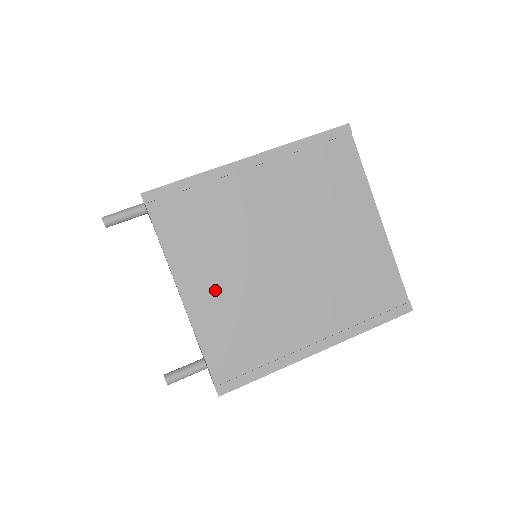
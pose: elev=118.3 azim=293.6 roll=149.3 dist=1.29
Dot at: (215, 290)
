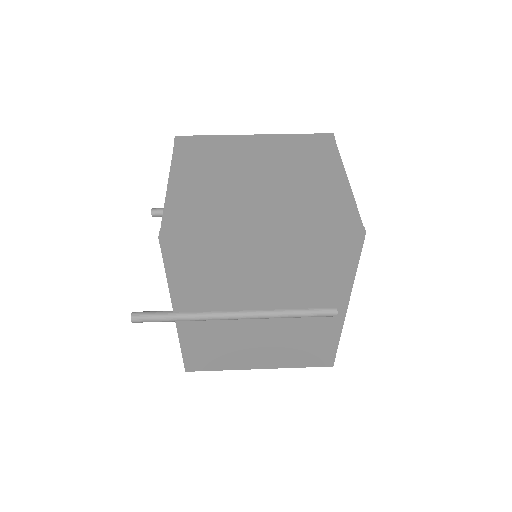
Dot at: (195, 182)
